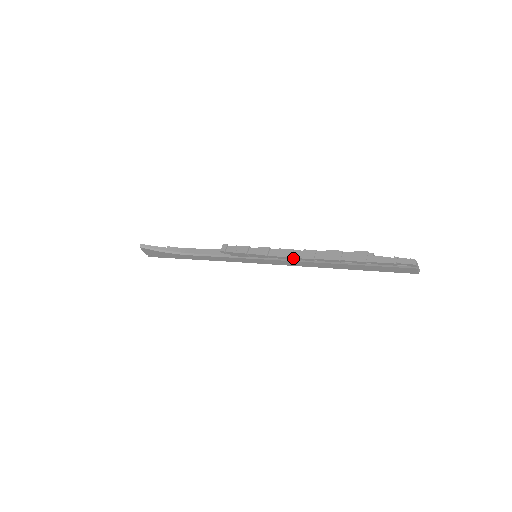
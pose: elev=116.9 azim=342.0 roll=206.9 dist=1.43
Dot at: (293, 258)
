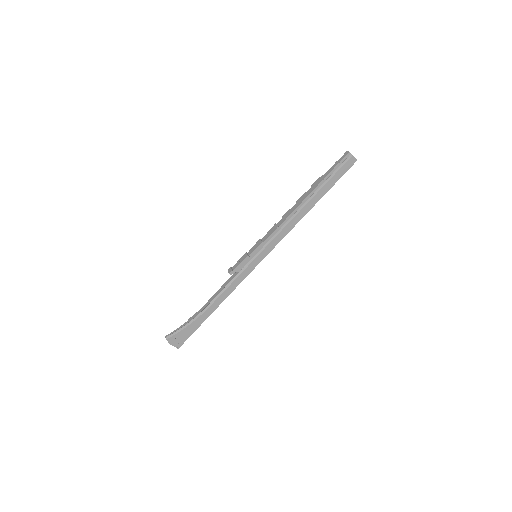
Dot at: (280, 227)
